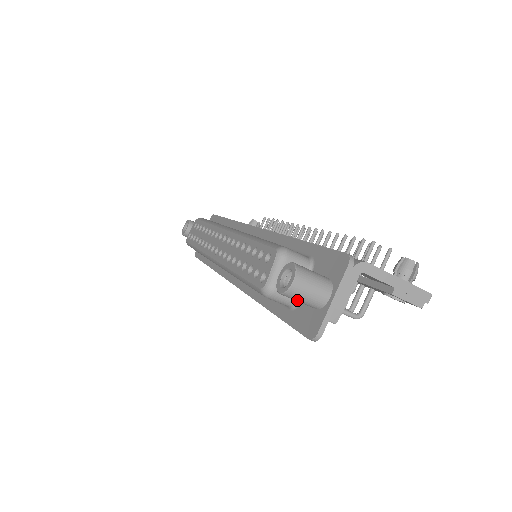
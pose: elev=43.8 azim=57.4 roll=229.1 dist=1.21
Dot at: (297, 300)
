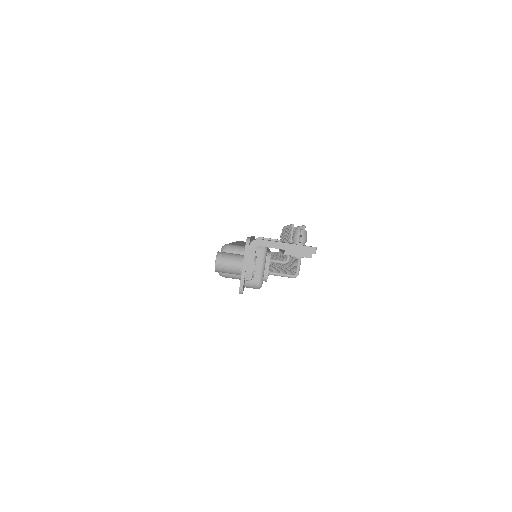
Dot at: (226, 272)
